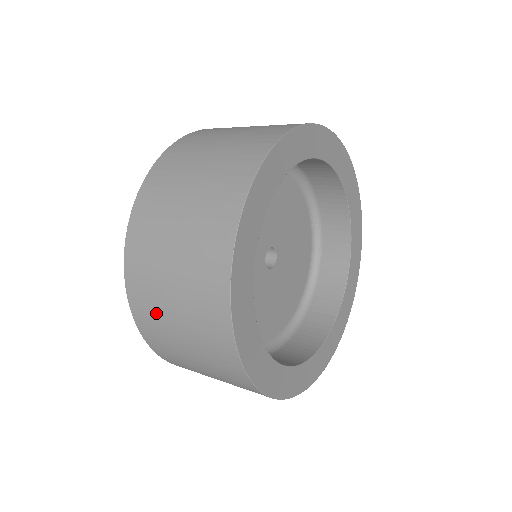
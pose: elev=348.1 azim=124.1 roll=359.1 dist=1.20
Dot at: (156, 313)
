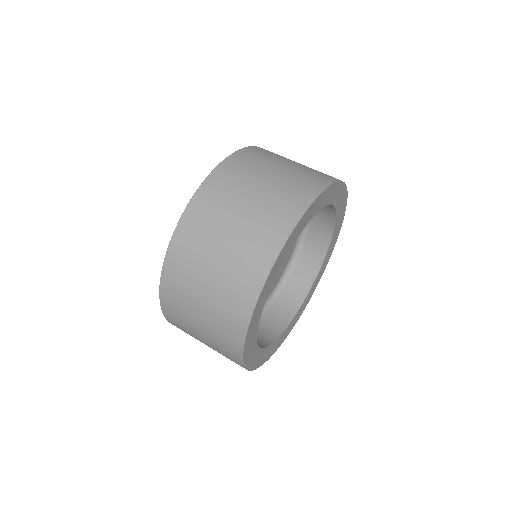
Dot at: (183, 314)
